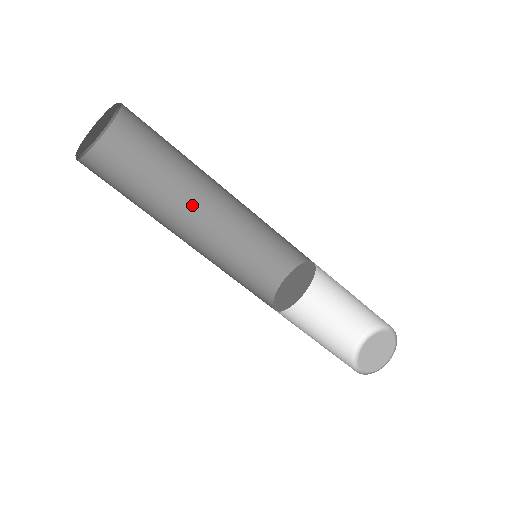
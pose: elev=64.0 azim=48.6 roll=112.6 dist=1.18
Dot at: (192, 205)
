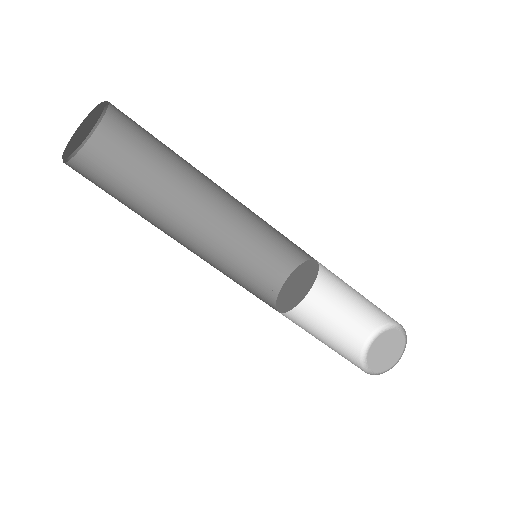
Dot at: (192, 199)
